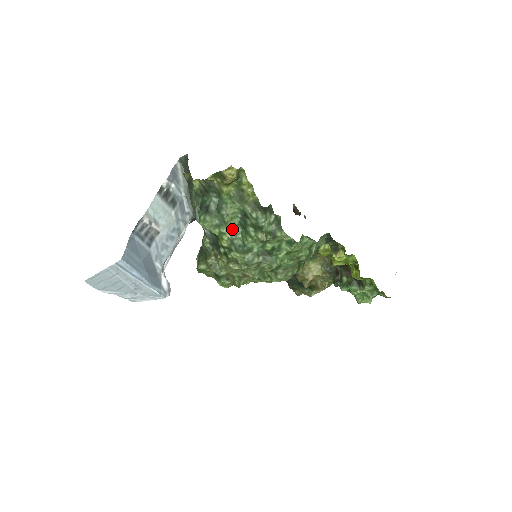
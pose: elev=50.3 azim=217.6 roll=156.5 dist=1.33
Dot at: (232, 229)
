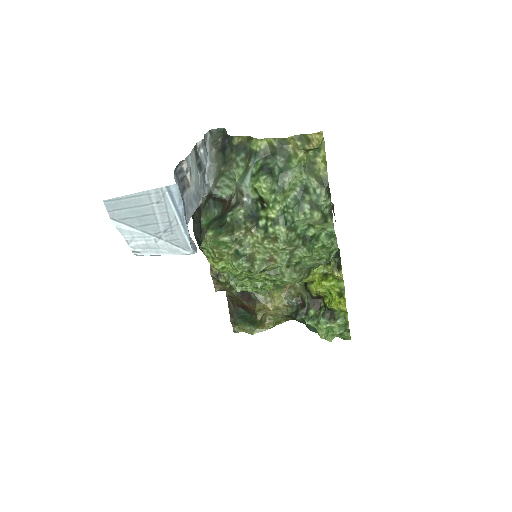
Dot at: (286, 201)
